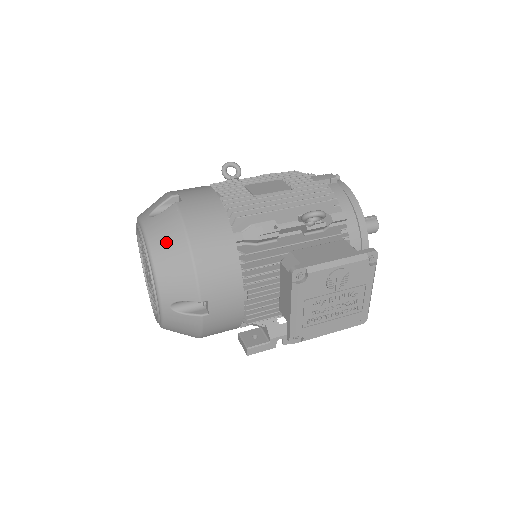
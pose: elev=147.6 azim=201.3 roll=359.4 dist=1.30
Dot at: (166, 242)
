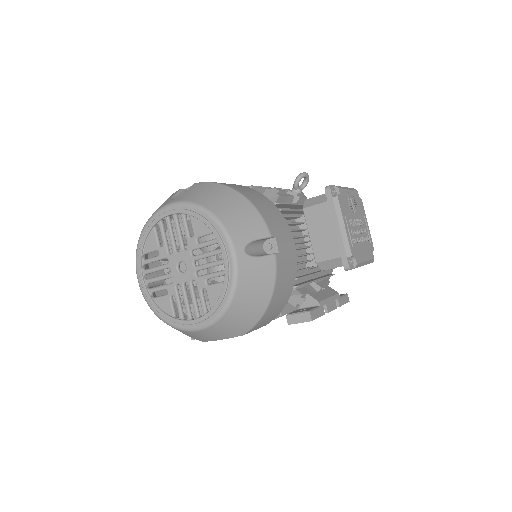
Dot at: (213, 196)
